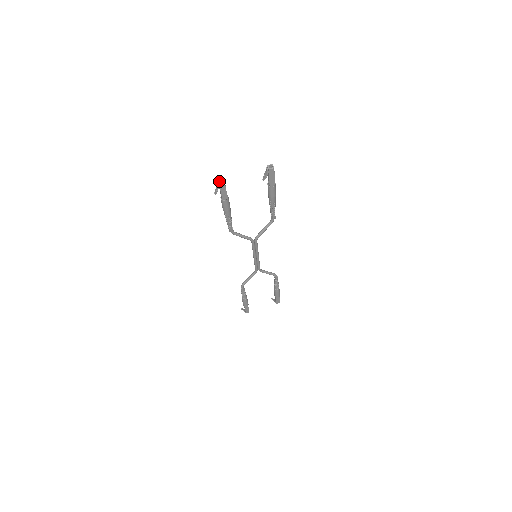
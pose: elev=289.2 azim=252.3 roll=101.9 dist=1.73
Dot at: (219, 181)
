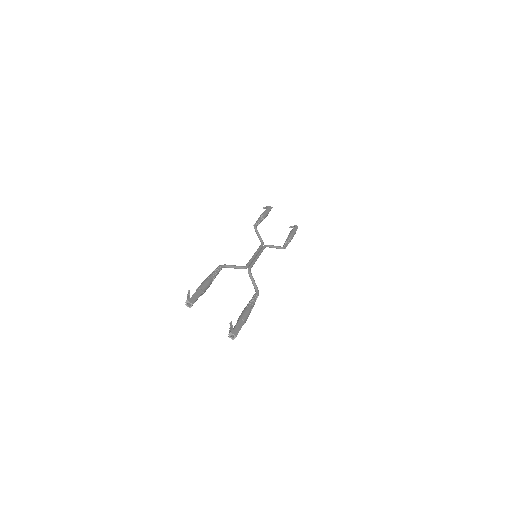
Dot at: (189, 301)
